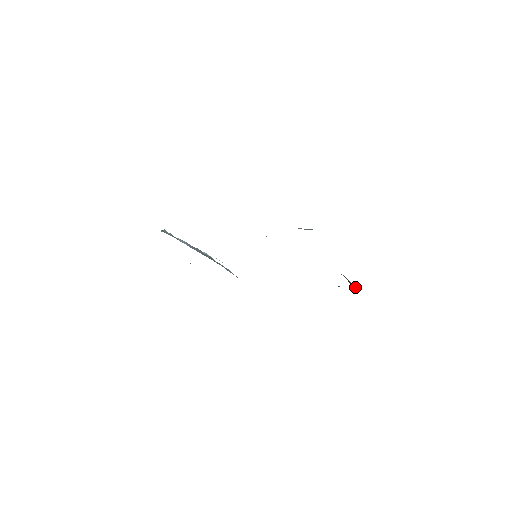
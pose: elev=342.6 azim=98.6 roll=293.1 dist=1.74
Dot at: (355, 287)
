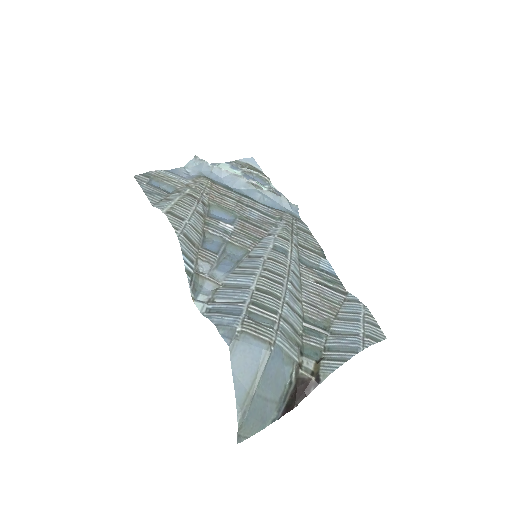
Dot at: (303, 395)
